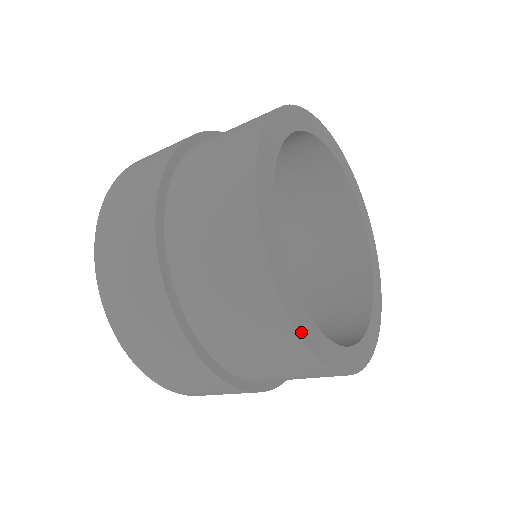
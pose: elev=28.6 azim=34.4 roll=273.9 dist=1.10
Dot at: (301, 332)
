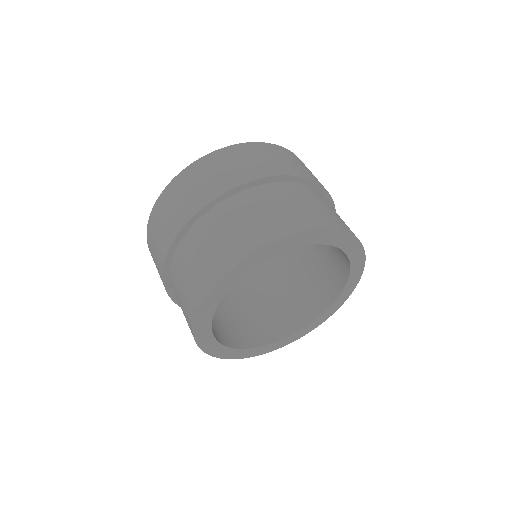
Dot at: (215, 355)
